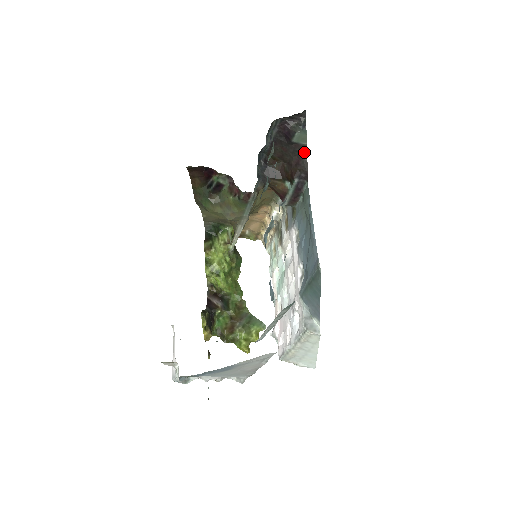
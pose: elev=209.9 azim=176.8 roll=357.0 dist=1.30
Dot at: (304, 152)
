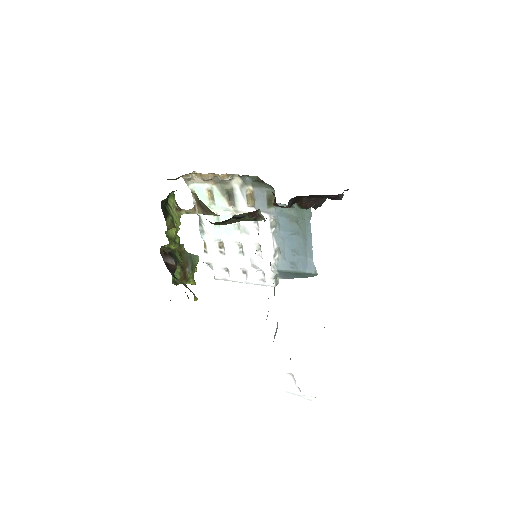
Dot at: occluded
